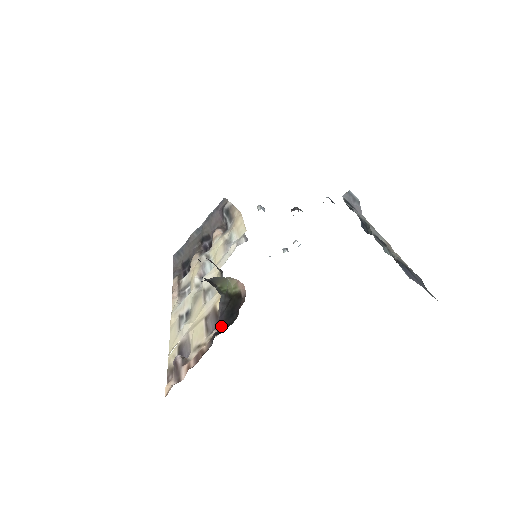
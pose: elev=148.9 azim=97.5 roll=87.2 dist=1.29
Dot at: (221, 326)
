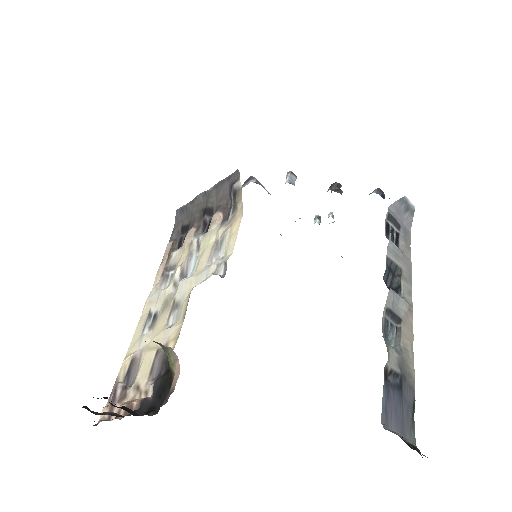
Dot at: (152, 394)
